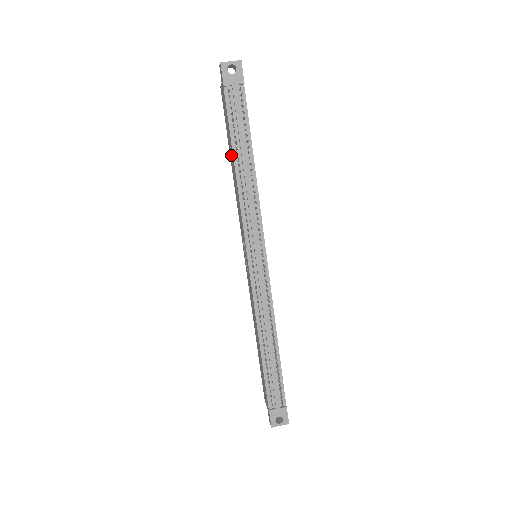
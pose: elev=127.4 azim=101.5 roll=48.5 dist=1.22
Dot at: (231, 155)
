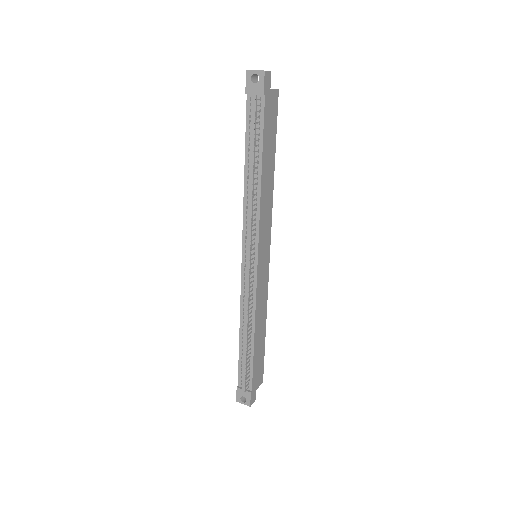
Dot at: occluded
